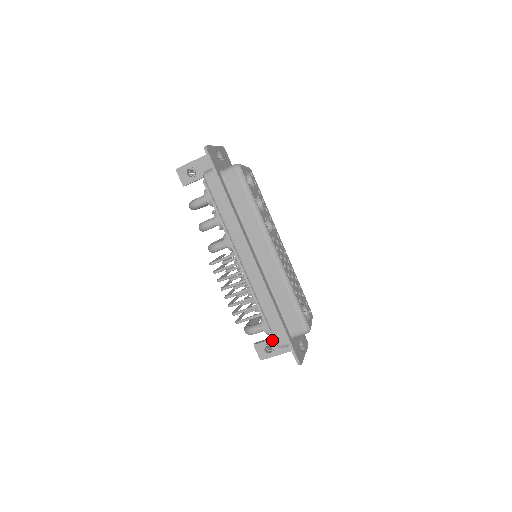
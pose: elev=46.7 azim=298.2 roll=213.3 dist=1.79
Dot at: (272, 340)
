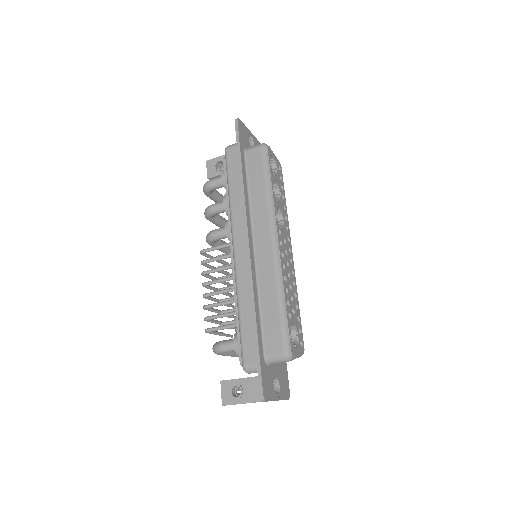
Dot at: (239, 359)
